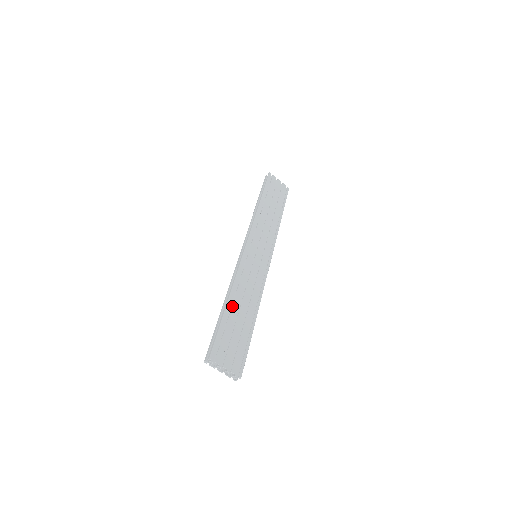
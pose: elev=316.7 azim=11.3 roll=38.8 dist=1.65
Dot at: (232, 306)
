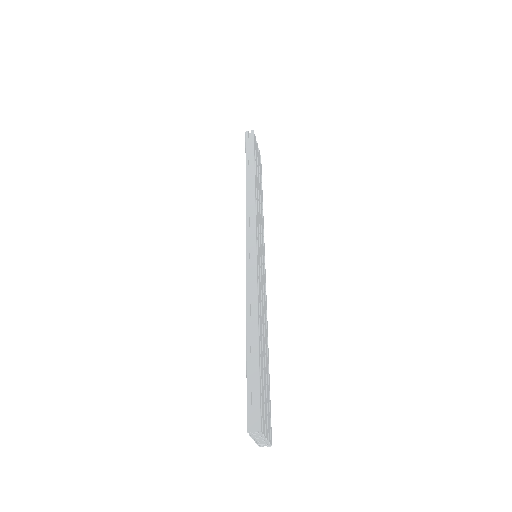
Dot at: (260, 340)
